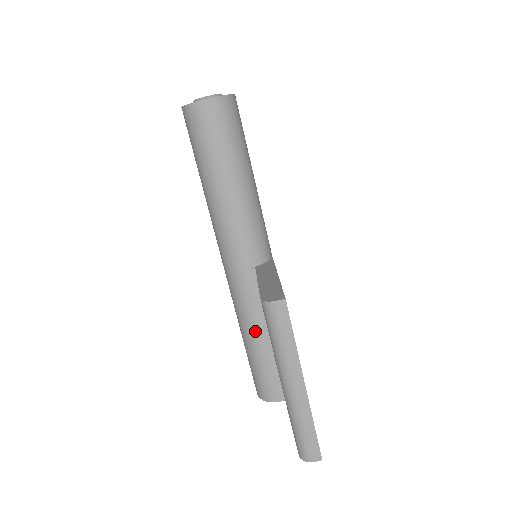
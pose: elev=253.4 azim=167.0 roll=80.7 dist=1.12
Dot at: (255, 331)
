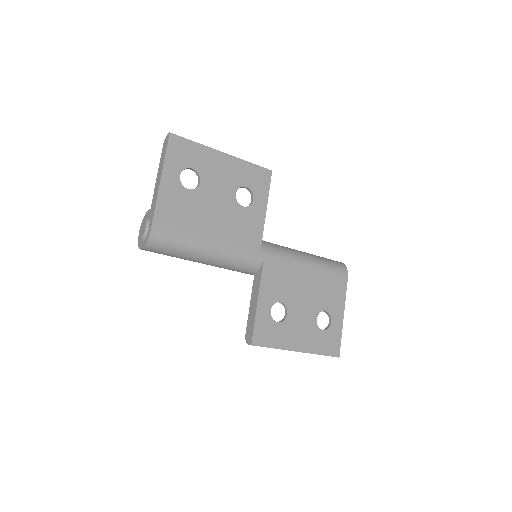
Dot at: occluded
